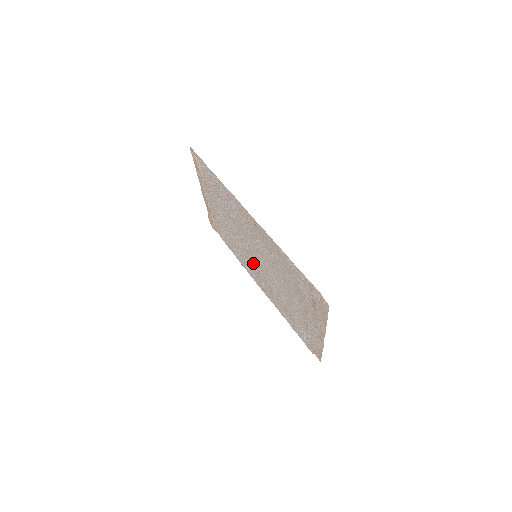
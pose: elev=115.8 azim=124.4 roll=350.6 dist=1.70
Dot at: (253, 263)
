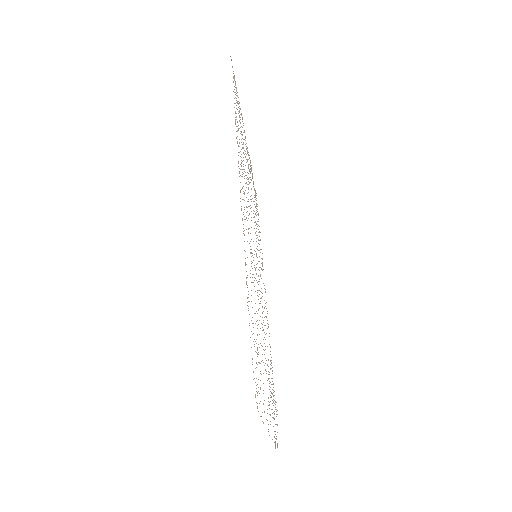
Dot at: occluded
